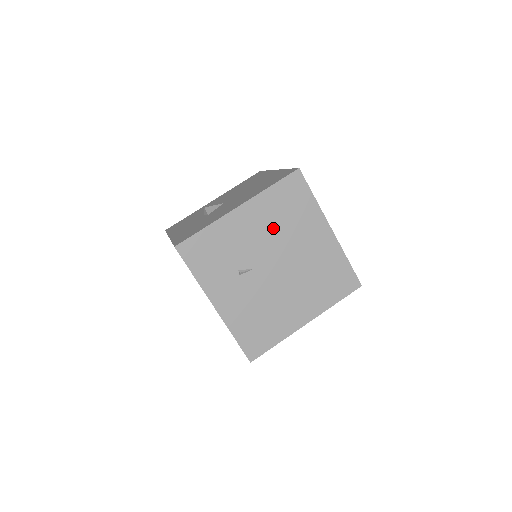
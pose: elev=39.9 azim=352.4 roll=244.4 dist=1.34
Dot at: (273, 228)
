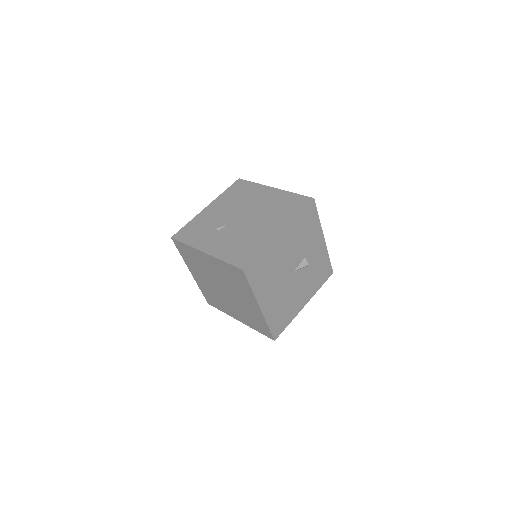
Dot at: (232, 204)
